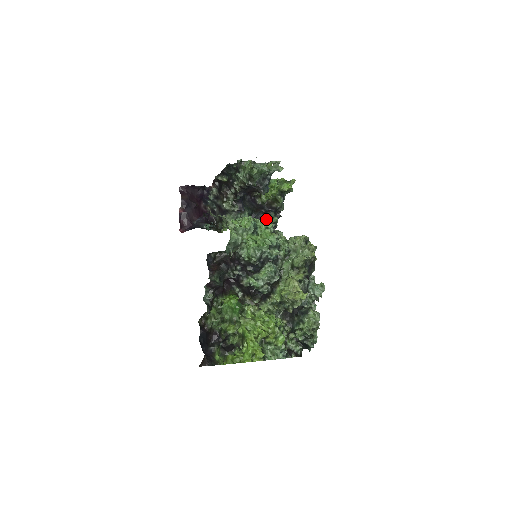
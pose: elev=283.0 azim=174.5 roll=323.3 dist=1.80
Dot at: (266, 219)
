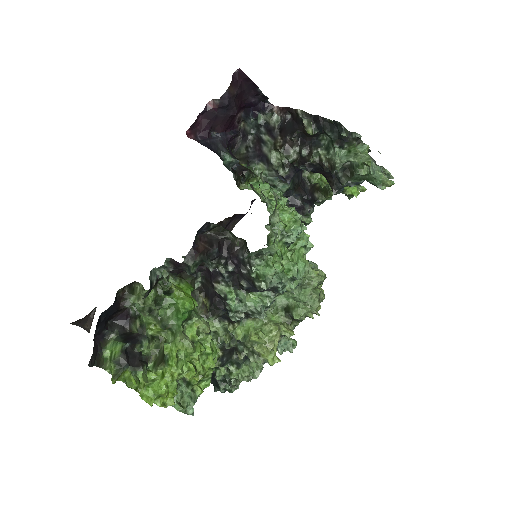
Dot at: (299, 209)
